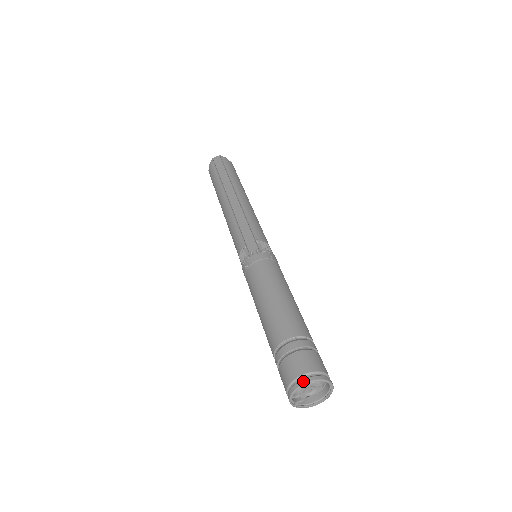
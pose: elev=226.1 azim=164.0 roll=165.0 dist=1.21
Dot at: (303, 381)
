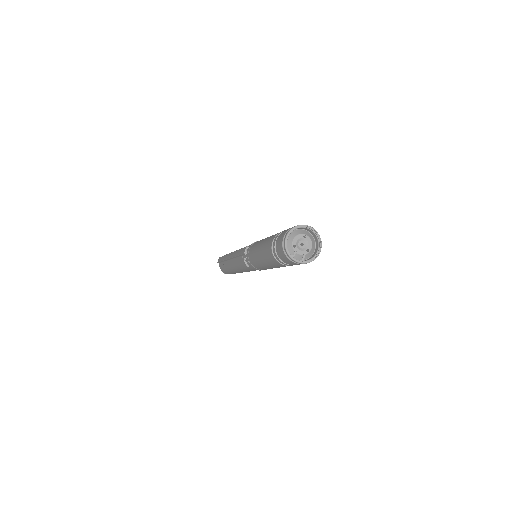
Dot at: (284, 239)
